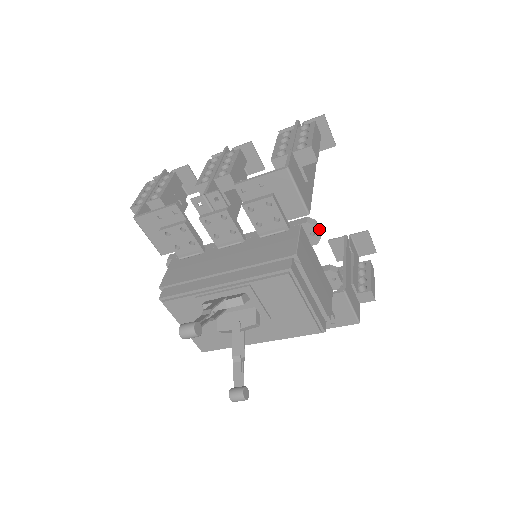
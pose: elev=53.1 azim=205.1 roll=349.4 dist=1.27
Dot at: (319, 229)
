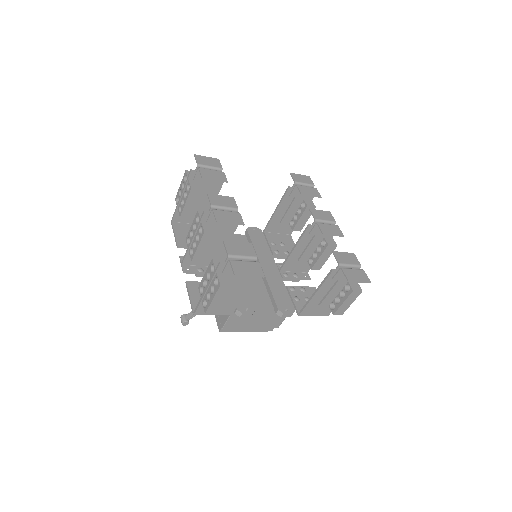
Dot at: (248, 314)
